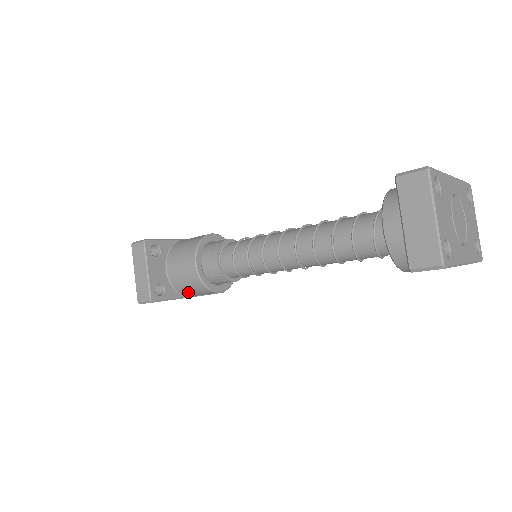
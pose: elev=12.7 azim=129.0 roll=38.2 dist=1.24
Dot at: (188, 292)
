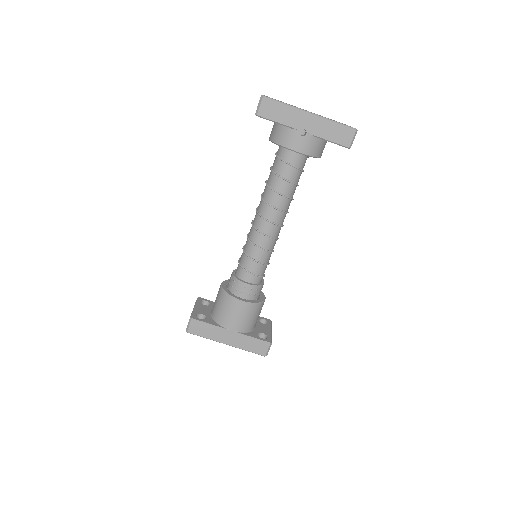
Dot at: (223, 316)
